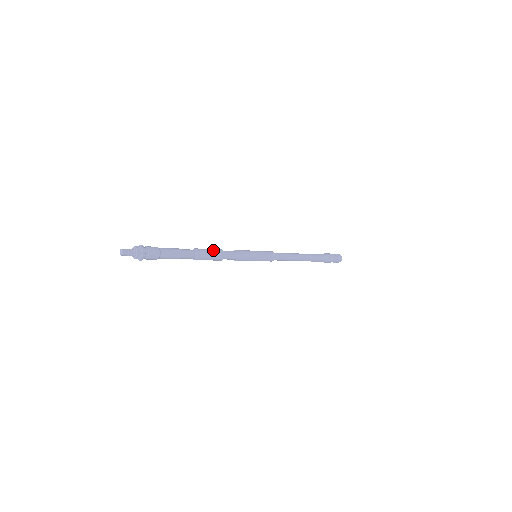
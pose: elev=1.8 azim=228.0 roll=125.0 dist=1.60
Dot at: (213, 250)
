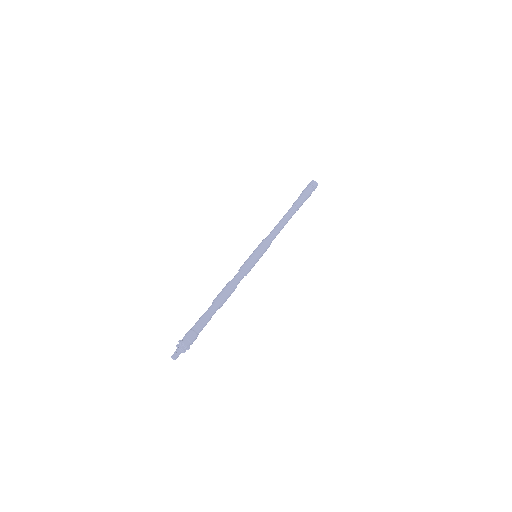
Dot at: (228, 291)
